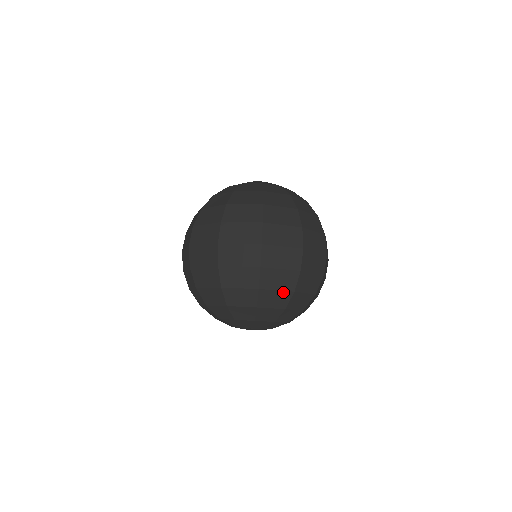
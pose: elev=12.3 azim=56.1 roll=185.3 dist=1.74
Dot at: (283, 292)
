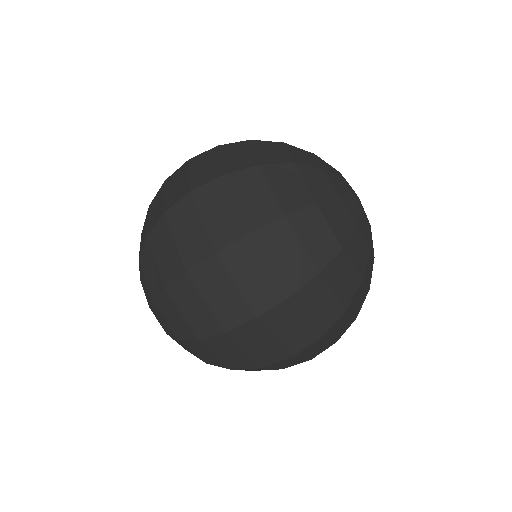
Dot at: (246, 370)
